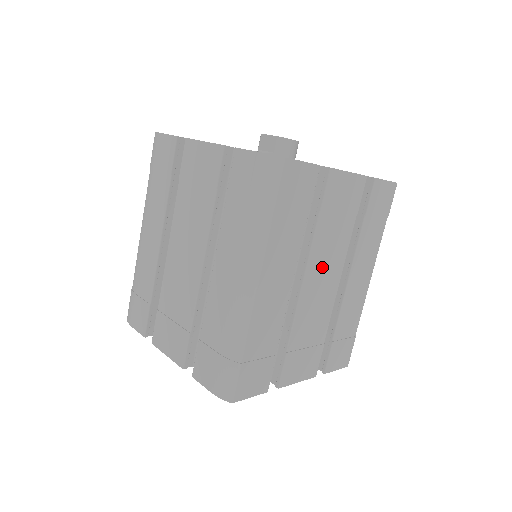
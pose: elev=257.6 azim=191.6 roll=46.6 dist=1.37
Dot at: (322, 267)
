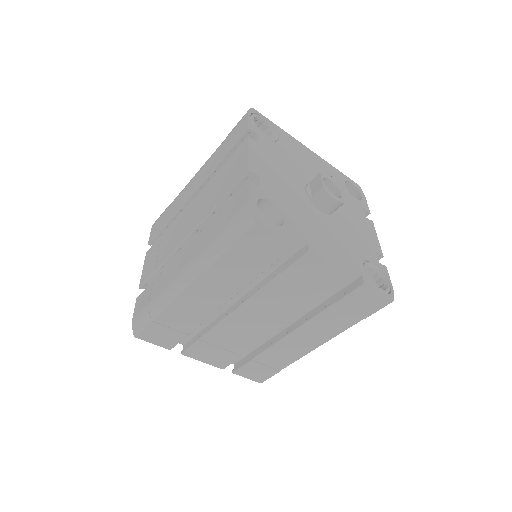
Dot at: (264, 310)
